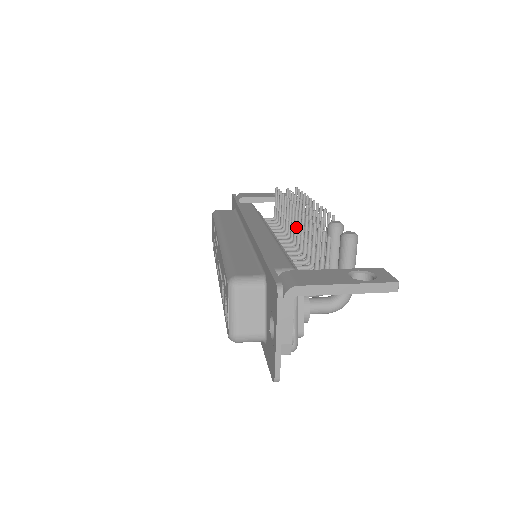
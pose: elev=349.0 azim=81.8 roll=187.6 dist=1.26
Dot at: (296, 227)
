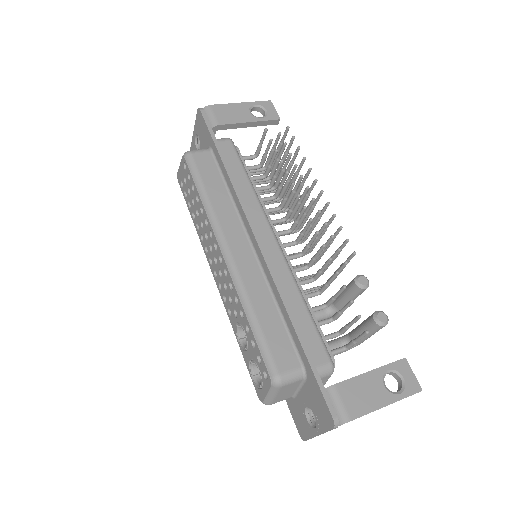
Dot at: (304, 233)
